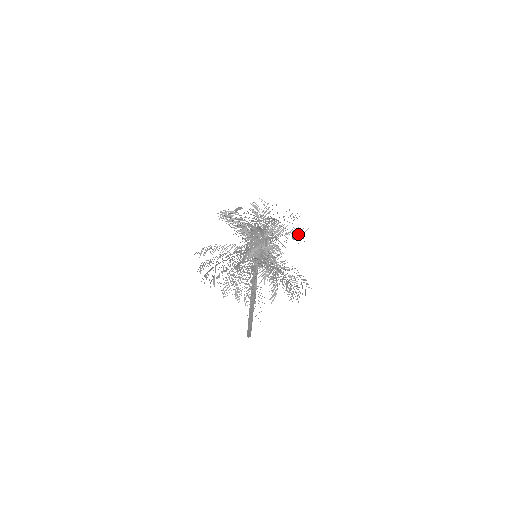
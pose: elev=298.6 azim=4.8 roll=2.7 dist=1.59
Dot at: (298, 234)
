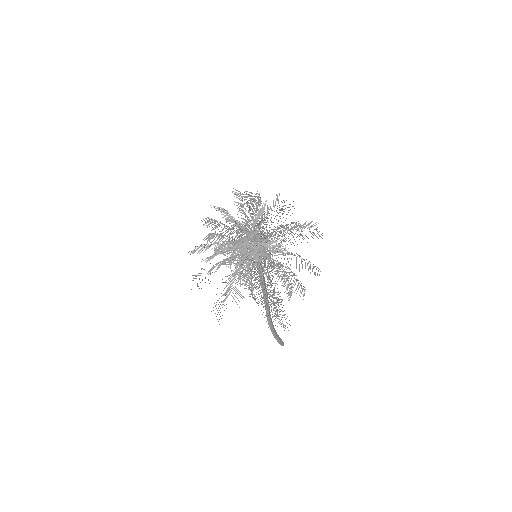
Dot at: (275, 252)
